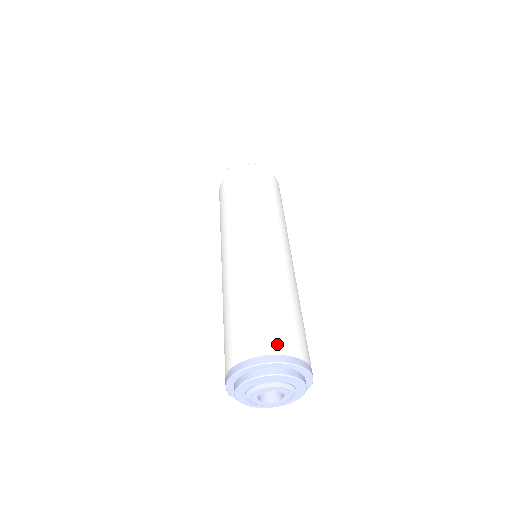
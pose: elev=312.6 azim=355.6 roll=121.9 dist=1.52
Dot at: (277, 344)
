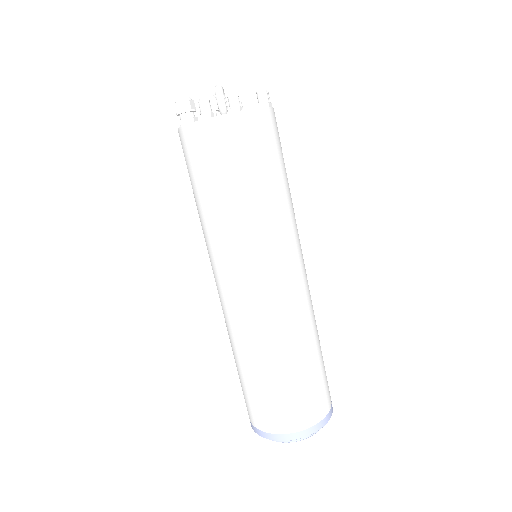
Dot at: (277, 424)
